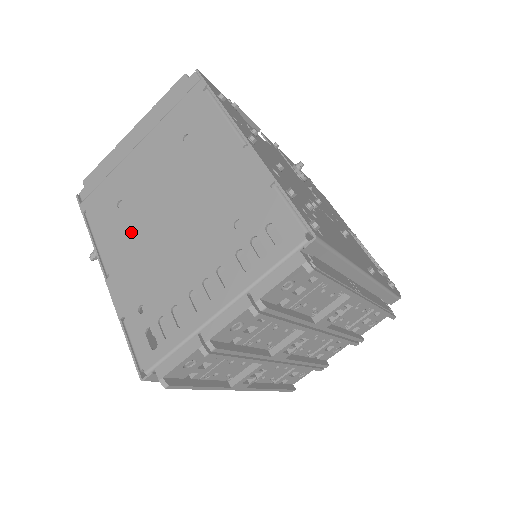
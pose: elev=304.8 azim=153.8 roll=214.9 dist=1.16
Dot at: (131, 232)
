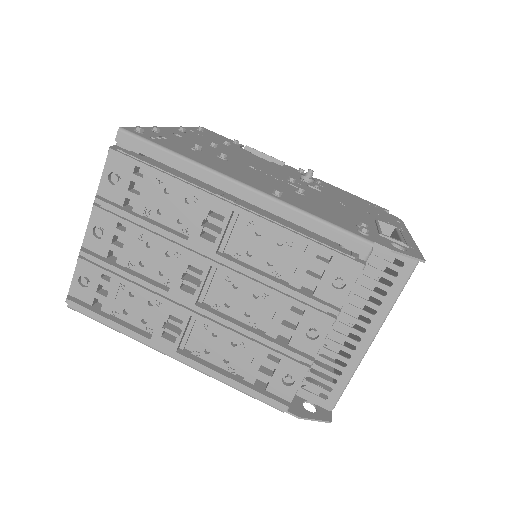
Dot at: occluded
